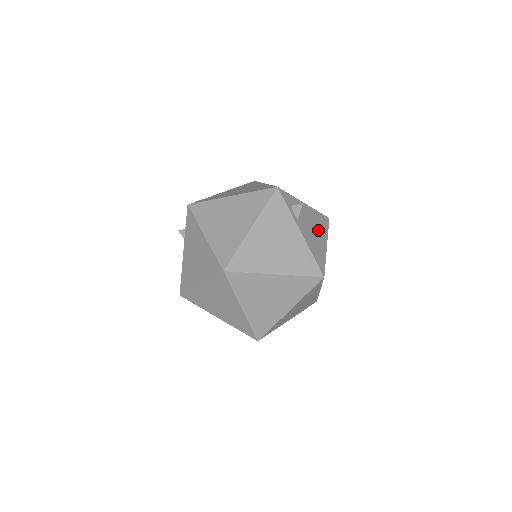
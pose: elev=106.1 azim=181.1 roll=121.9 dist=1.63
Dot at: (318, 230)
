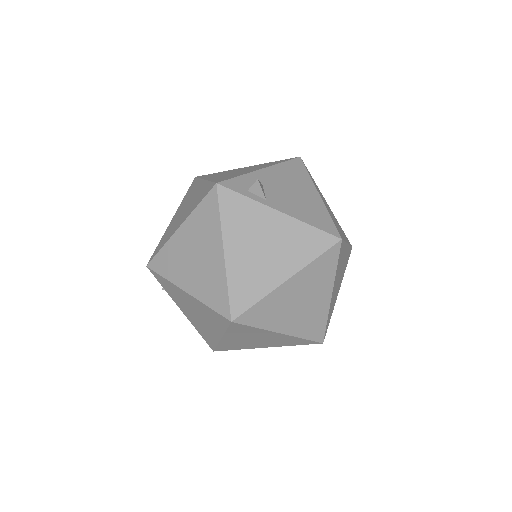
Dot at: (297, 186)
